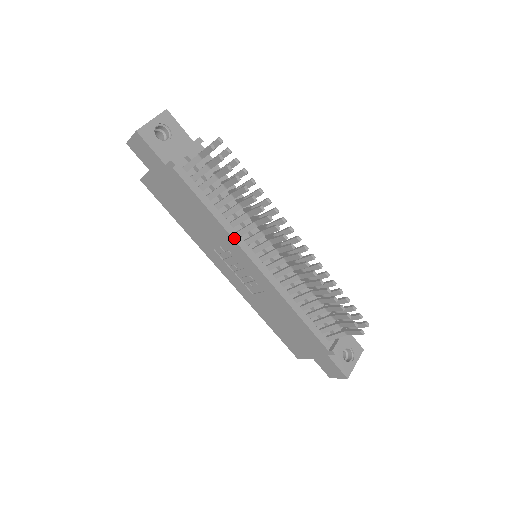
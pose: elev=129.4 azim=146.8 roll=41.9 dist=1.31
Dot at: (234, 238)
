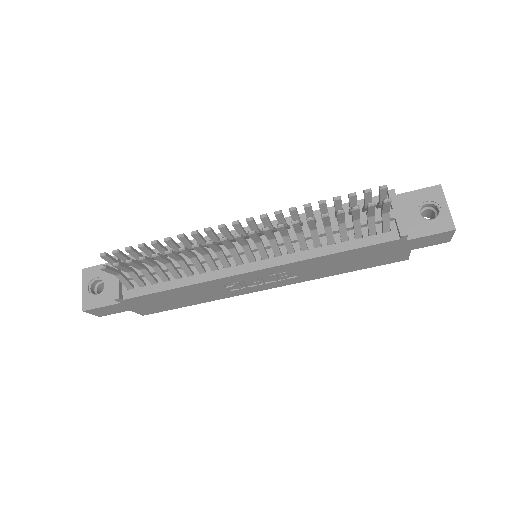
Dot at: (215, 278)
